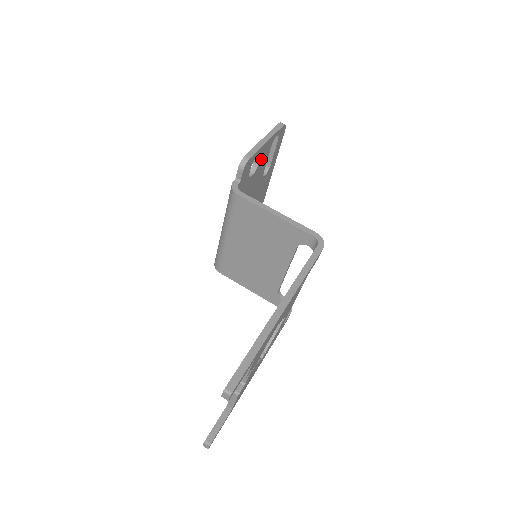
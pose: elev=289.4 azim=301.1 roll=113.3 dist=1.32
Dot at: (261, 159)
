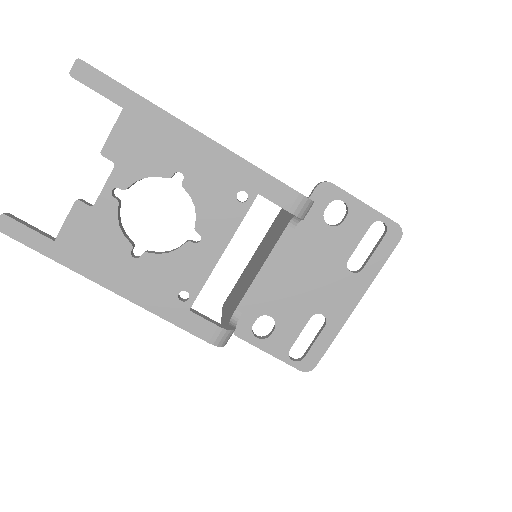
Dot at: (349, 221)
